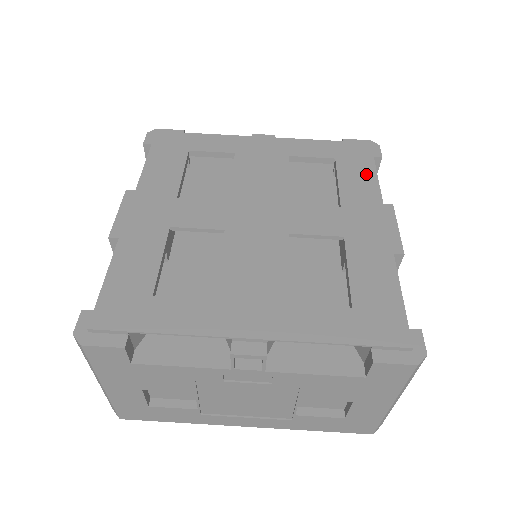
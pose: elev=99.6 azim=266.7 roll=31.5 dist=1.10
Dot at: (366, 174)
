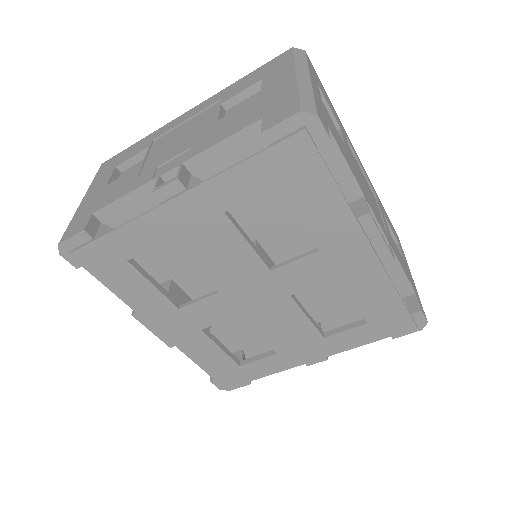
Dot at: (325, 193)
